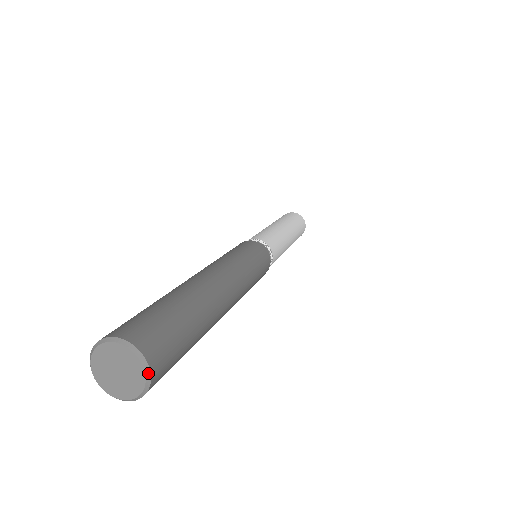
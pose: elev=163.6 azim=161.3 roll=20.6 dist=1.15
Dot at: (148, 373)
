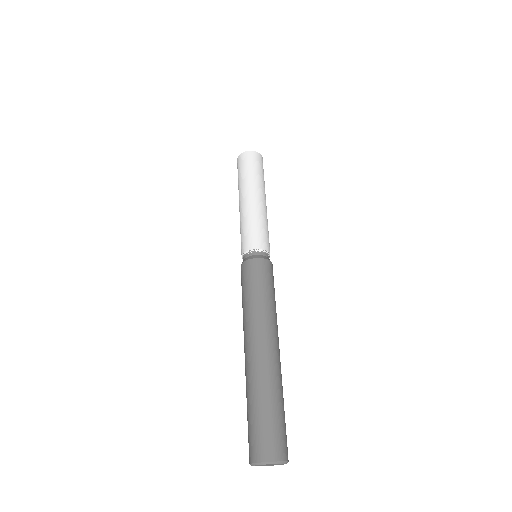
Dot at: occluded
